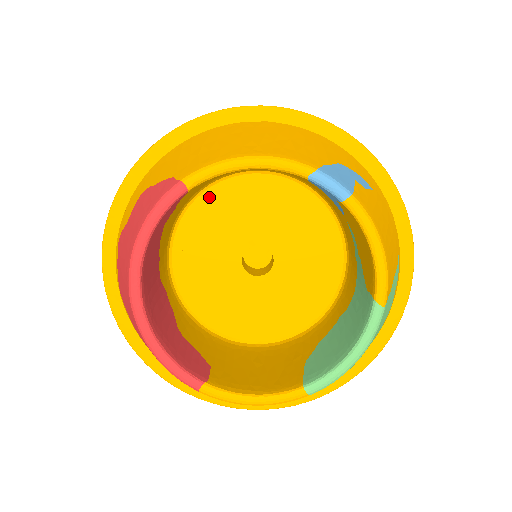
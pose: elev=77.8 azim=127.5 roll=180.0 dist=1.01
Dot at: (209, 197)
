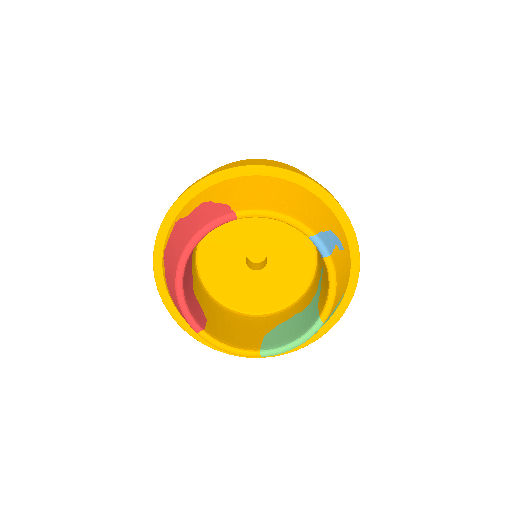
Dot at: occluded
